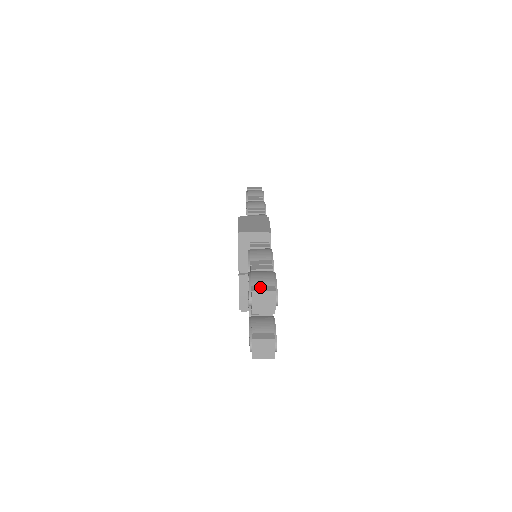
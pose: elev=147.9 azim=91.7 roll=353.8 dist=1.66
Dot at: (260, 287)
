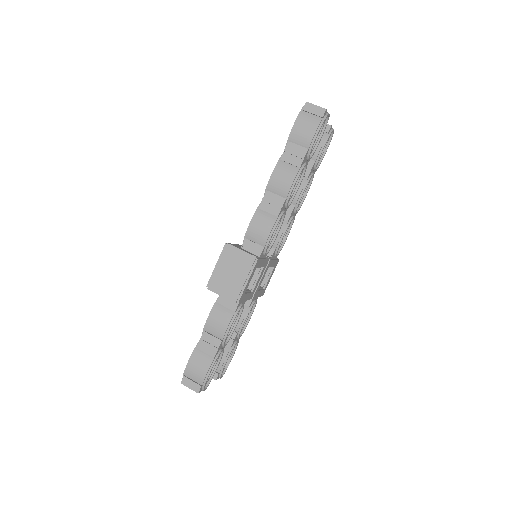
Dot at: (189, 382)
